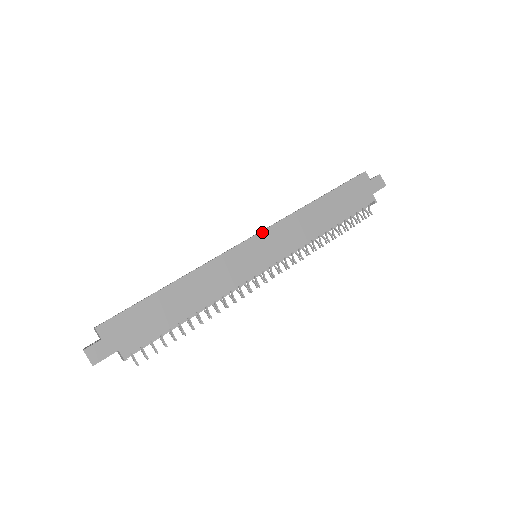
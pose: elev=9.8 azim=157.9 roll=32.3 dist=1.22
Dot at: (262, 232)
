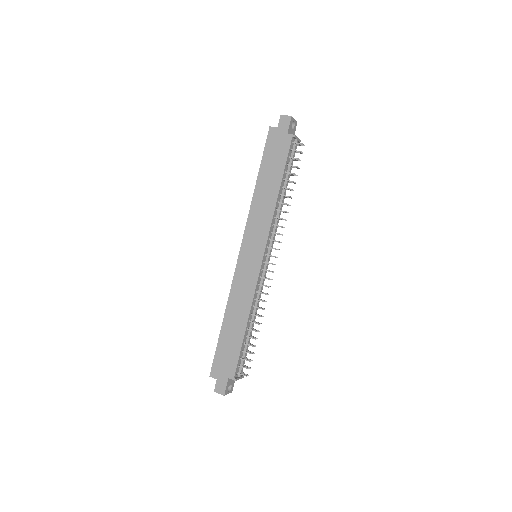
Dot at: (242, 242)
